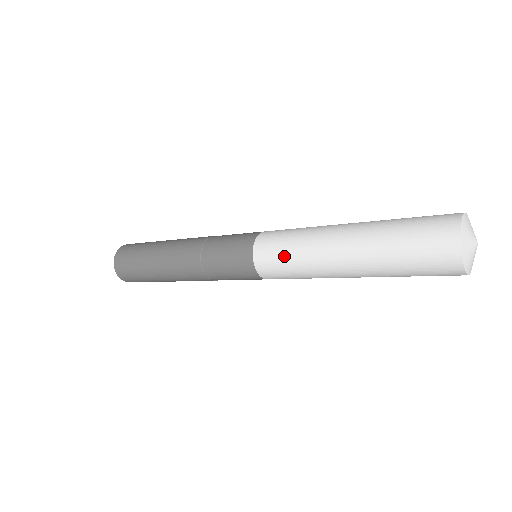
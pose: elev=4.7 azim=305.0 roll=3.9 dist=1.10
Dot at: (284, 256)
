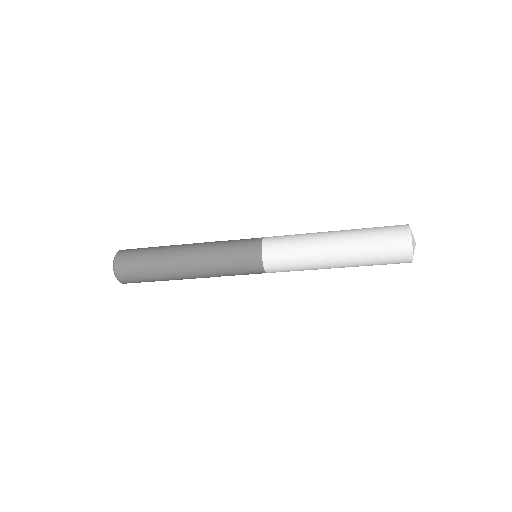
Dot at: (289, 237)
